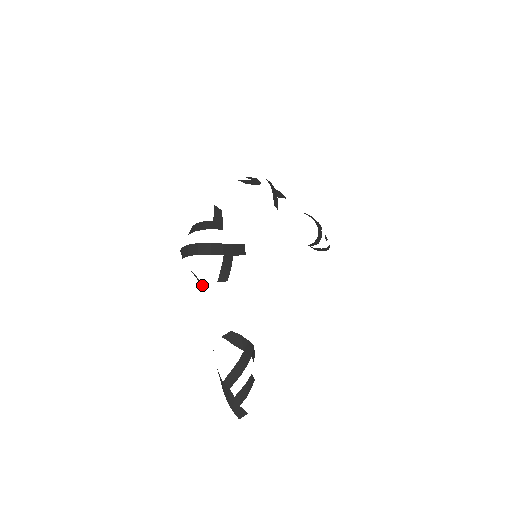
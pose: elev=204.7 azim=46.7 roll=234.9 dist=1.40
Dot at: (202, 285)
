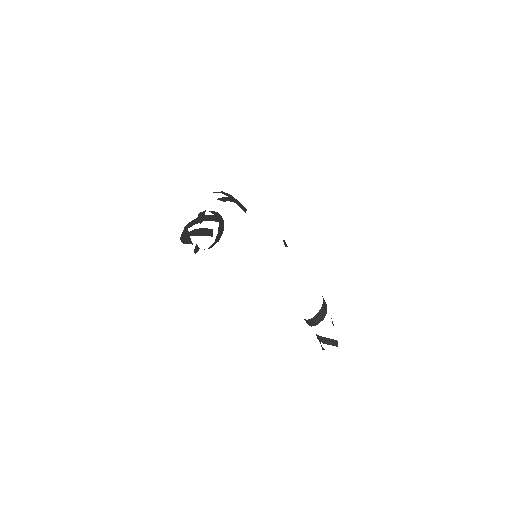
Dot at: occluded
